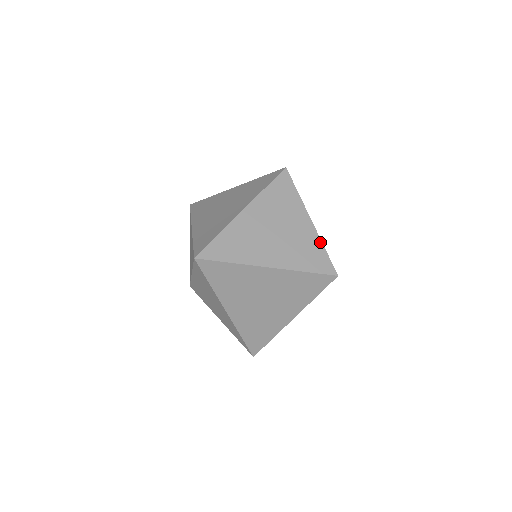
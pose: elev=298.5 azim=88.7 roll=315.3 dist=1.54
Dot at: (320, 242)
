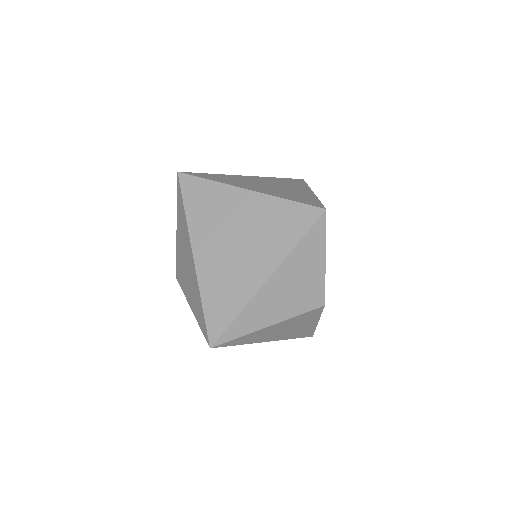
Dot at: (316, 198)
